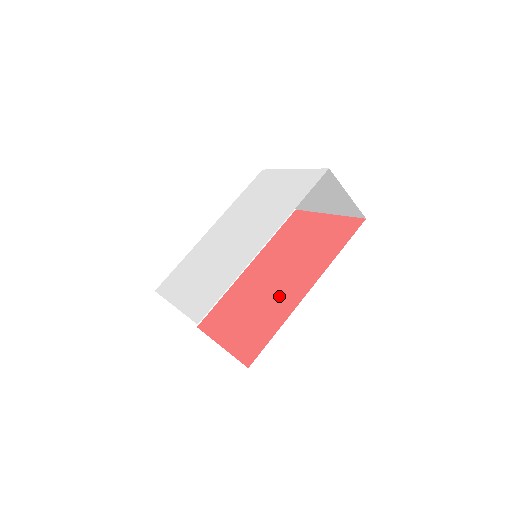
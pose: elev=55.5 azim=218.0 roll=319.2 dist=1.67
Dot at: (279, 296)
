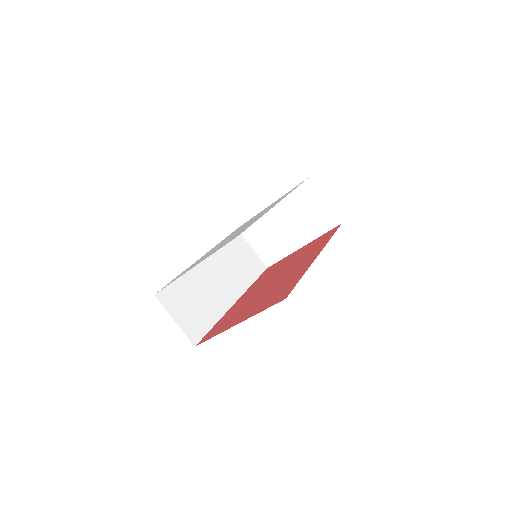
Dot at: (288, 276)
